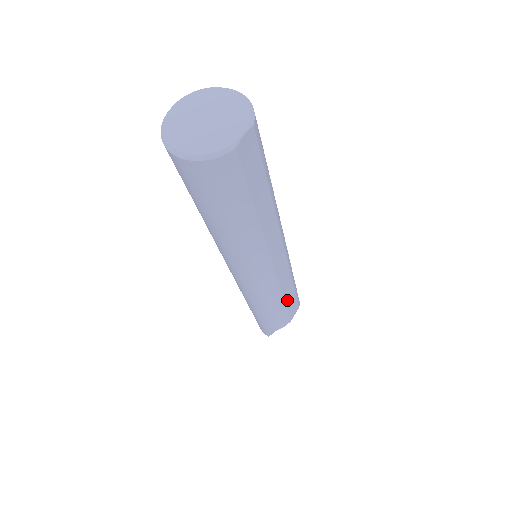
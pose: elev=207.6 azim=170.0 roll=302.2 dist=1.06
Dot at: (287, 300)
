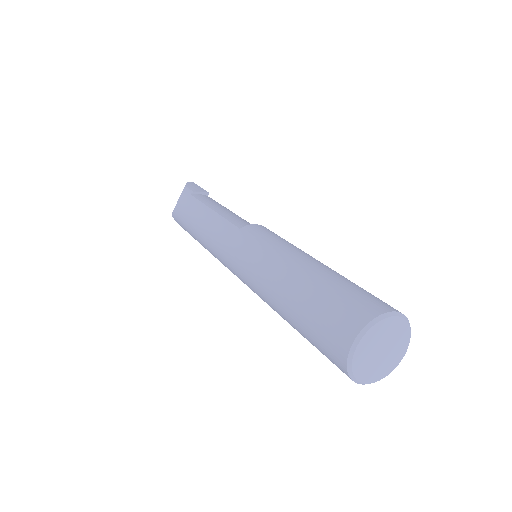
Dot at: occluded
